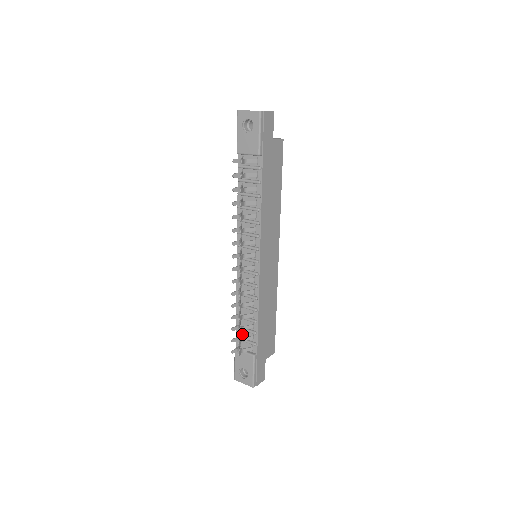
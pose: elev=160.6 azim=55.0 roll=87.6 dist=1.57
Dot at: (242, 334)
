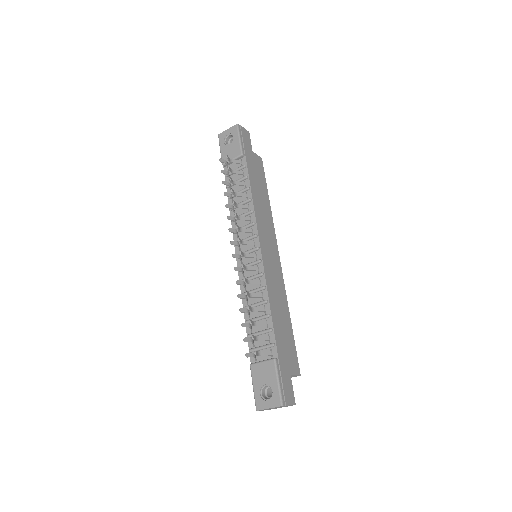
Dot at: (256, 343)
